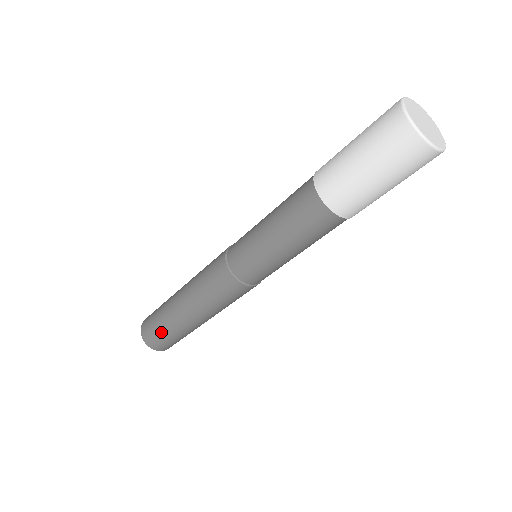
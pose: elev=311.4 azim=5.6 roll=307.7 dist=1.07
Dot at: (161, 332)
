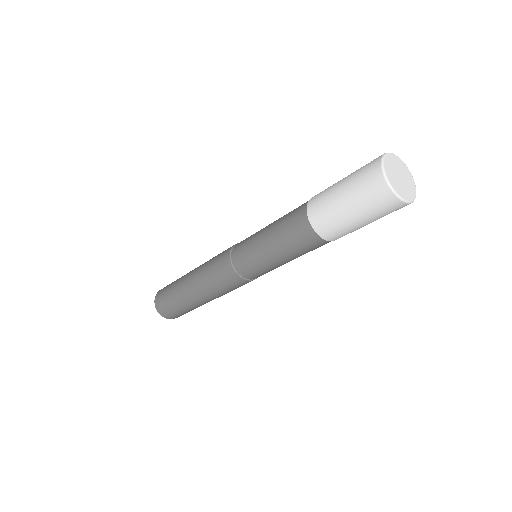
Dot at: (169, 289)
